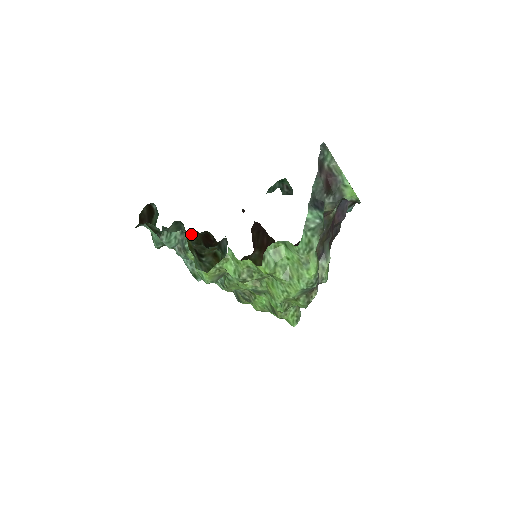
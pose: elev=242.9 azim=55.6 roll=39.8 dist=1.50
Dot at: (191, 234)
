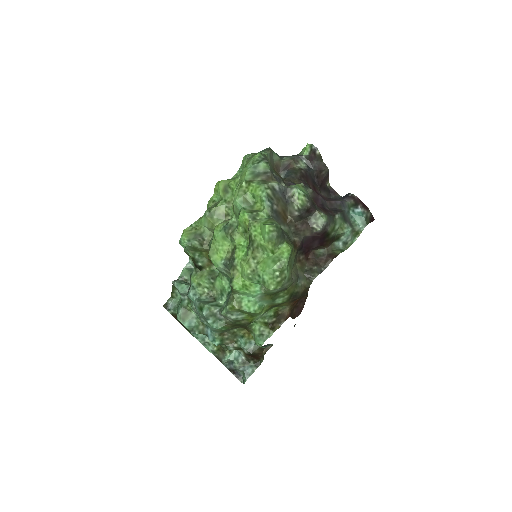
Dot at: occluded
